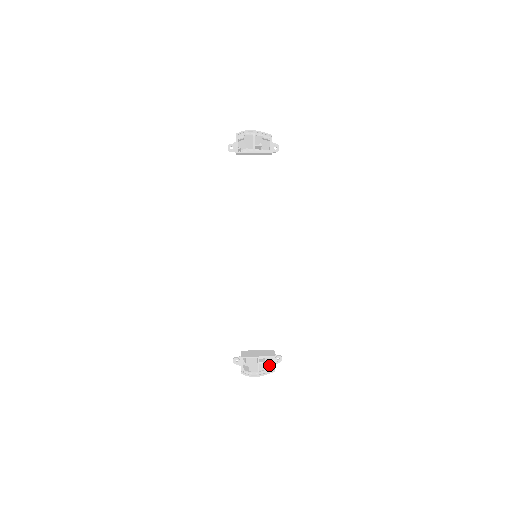
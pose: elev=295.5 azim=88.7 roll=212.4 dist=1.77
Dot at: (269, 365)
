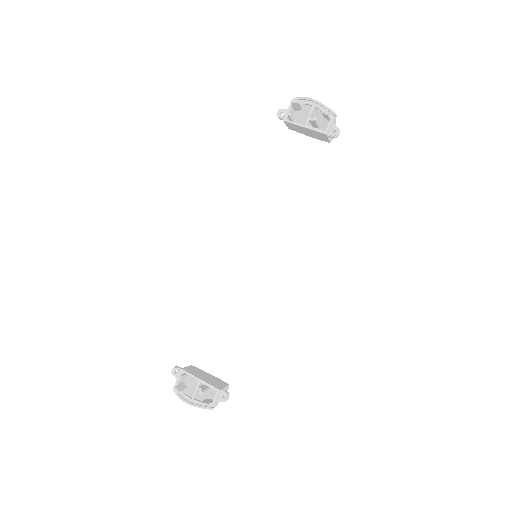
Dot at: (211, 398)
